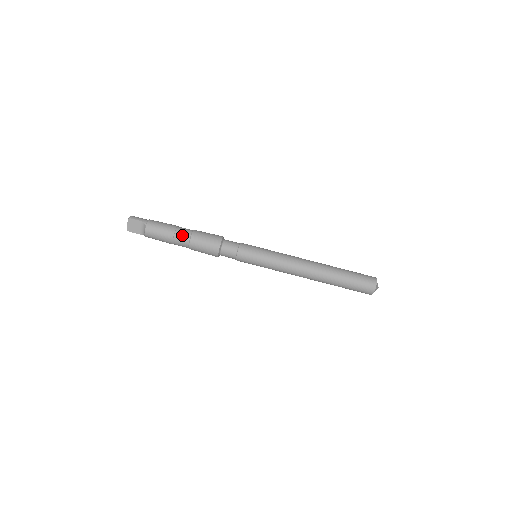
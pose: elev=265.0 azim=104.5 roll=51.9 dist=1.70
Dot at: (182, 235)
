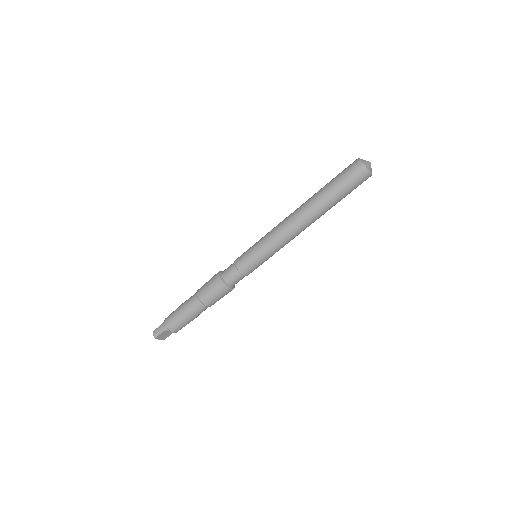
Dot at: (197, 310)
